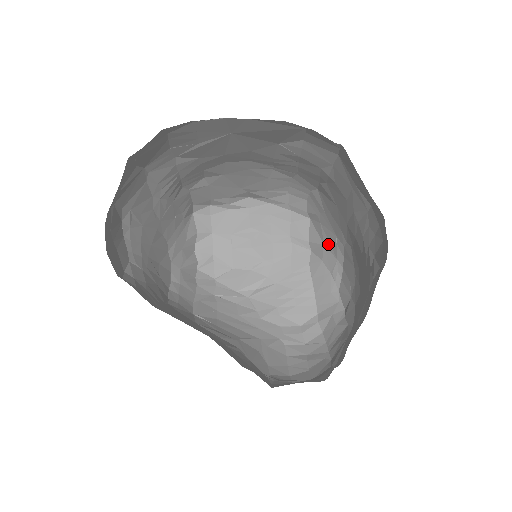
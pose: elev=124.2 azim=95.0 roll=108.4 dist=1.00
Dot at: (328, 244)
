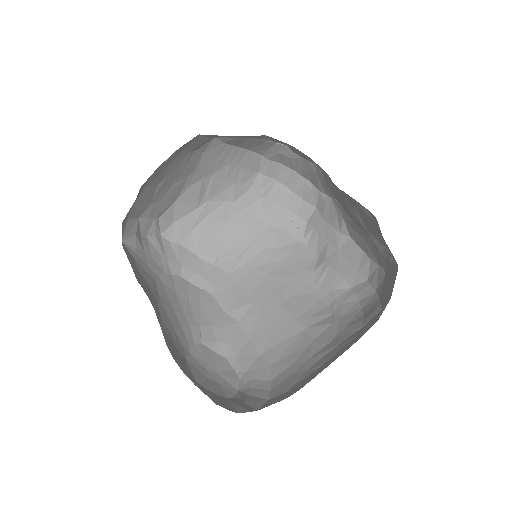
Dot at: occluded
